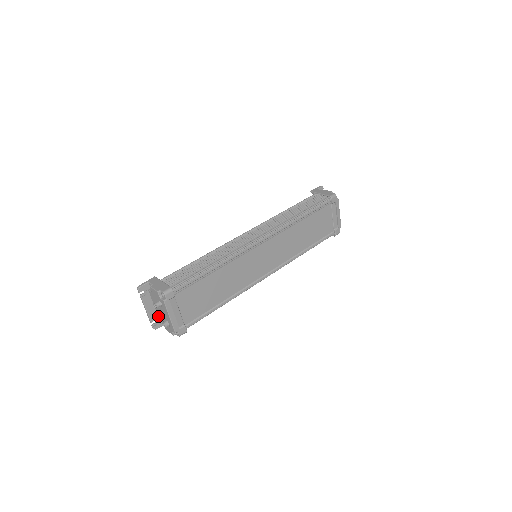
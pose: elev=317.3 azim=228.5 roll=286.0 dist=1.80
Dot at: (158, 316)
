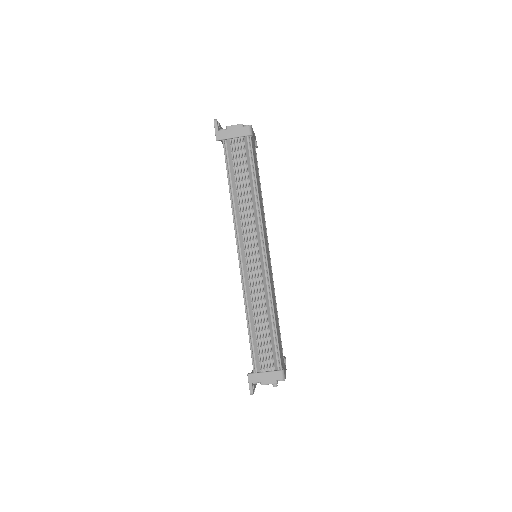
Dot at: occluded
